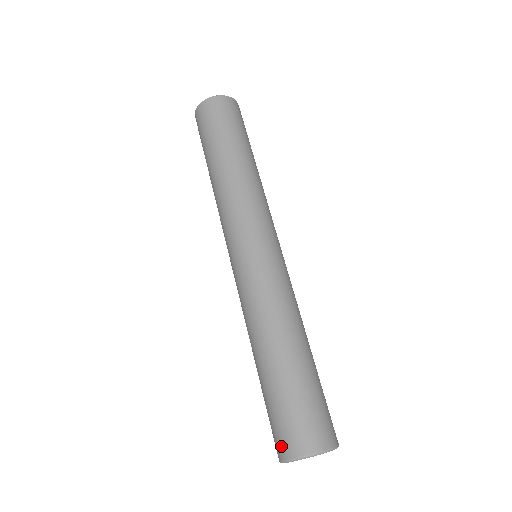
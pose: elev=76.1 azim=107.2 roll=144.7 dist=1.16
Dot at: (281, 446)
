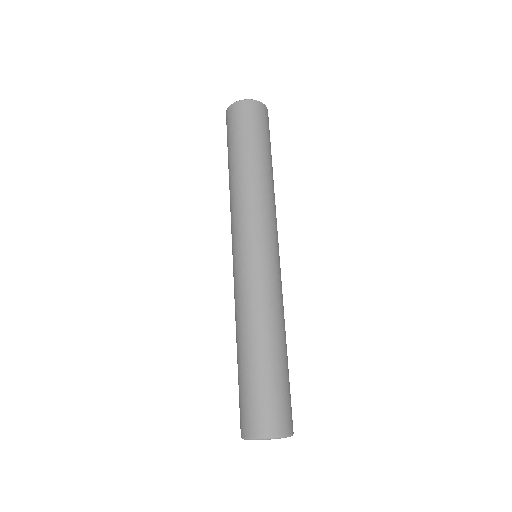
Dot at: (246, 425)
